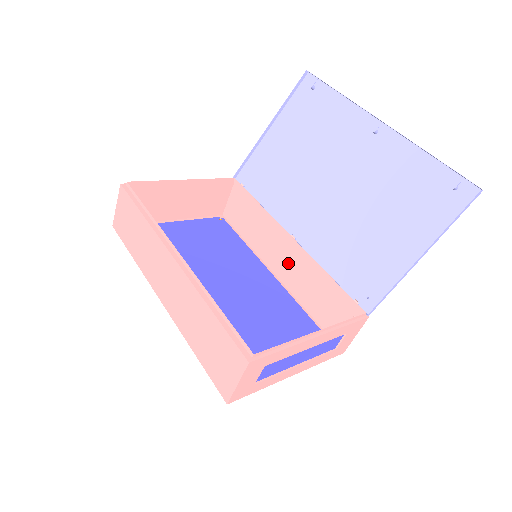
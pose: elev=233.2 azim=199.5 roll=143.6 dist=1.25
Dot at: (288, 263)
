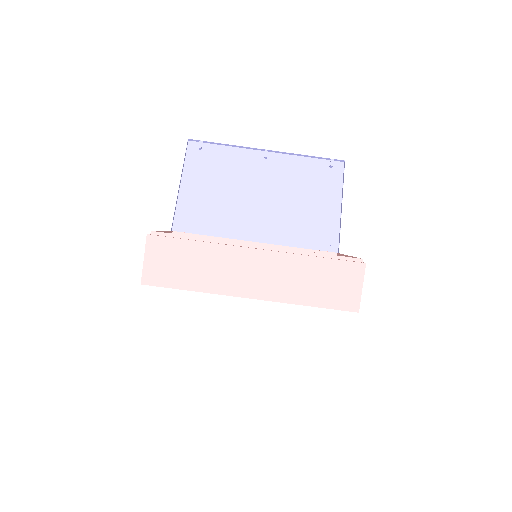
Dot at: occluded
